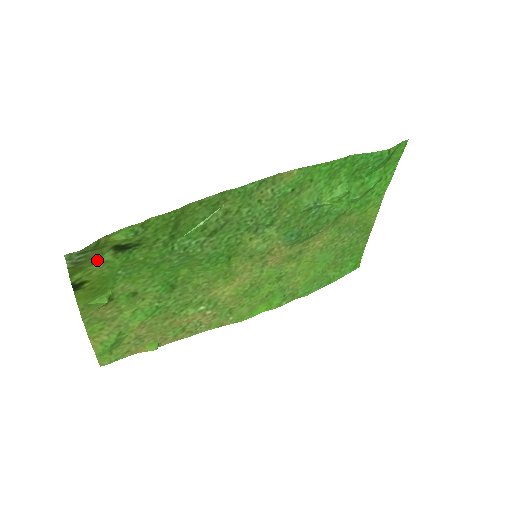
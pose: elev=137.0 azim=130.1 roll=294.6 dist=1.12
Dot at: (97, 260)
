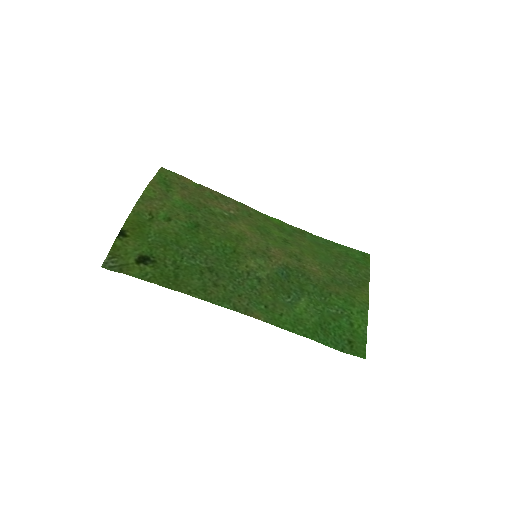
Dot at: (129, 252)
